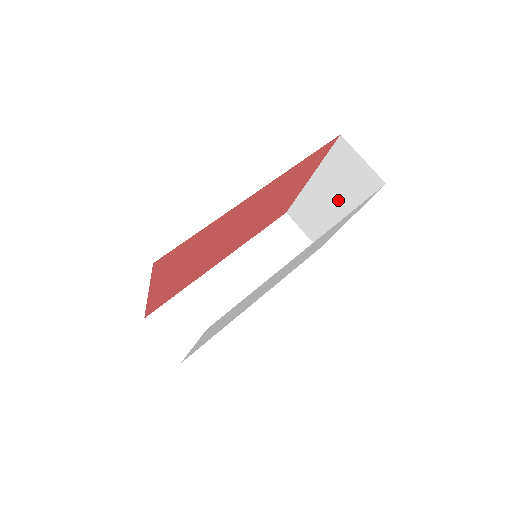
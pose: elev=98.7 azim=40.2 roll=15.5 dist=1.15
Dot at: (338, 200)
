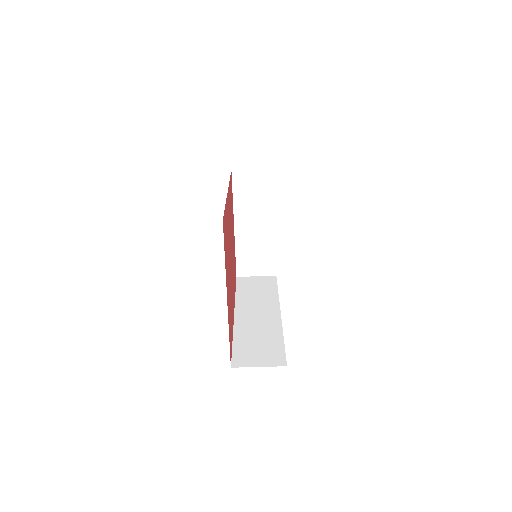
Dot at: (260, 216)
